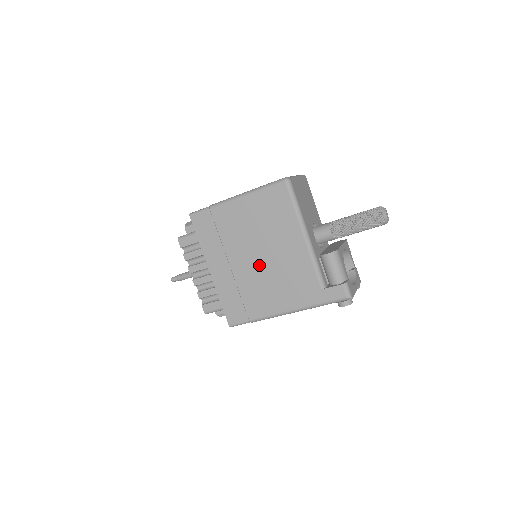
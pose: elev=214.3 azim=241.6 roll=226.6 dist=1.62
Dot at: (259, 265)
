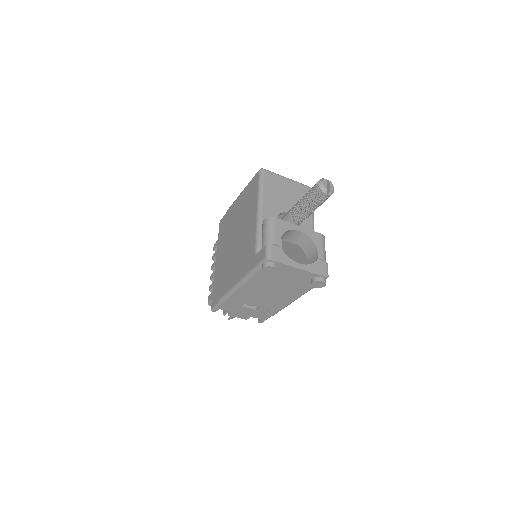
Dot at: (234, 246)
